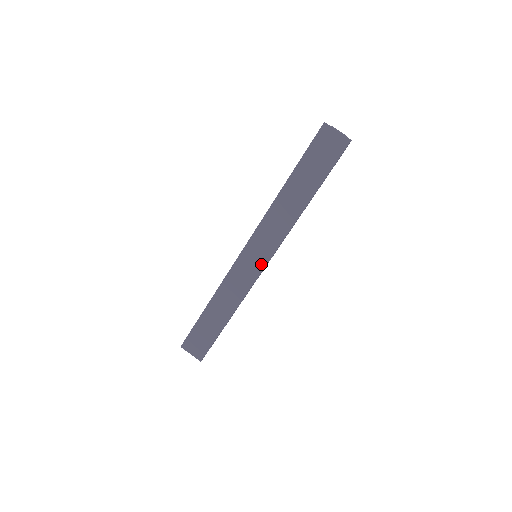
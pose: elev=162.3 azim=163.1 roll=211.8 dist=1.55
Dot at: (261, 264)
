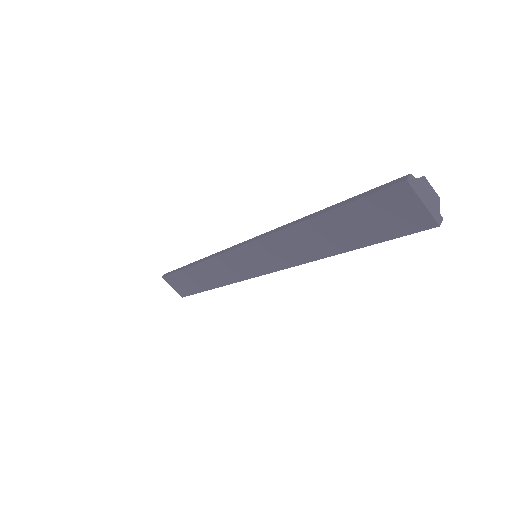
Dot at: (259, 270)
